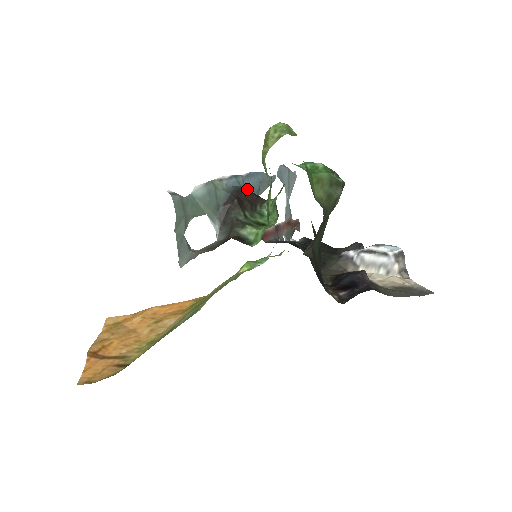
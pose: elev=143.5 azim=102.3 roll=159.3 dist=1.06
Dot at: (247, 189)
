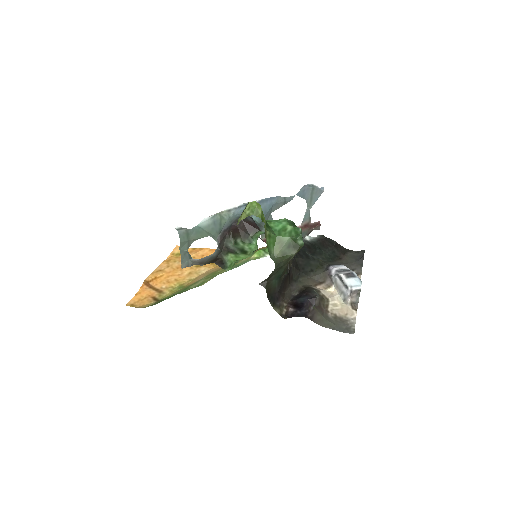
Dot at: occluded
